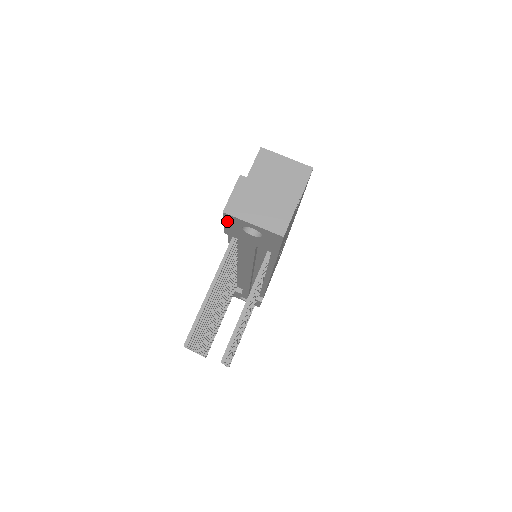
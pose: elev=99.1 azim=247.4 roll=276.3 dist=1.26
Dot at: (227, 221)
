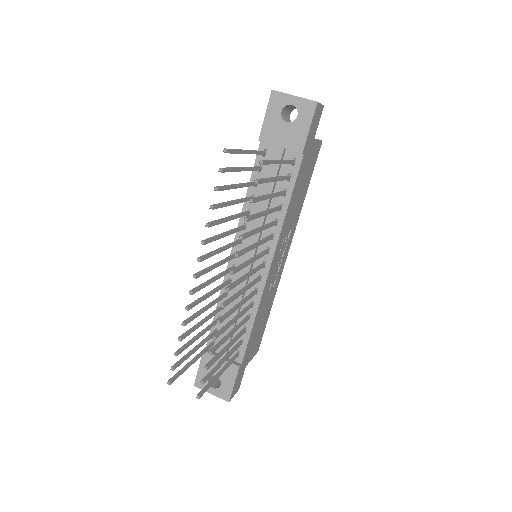
Dot at: (270, 107)
